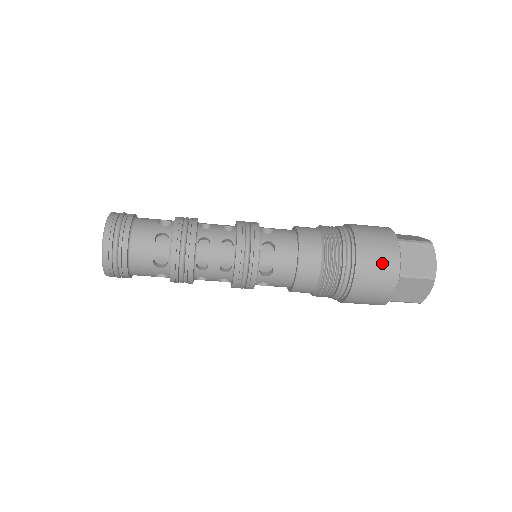
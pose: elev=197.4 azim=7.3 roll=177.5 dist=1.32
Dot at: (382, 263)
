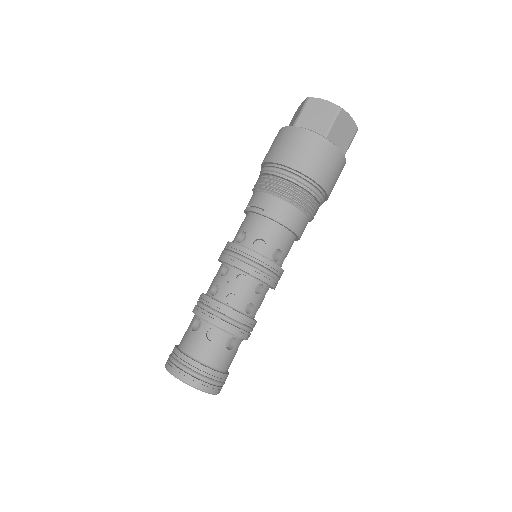
Dot at: (336, 170)
